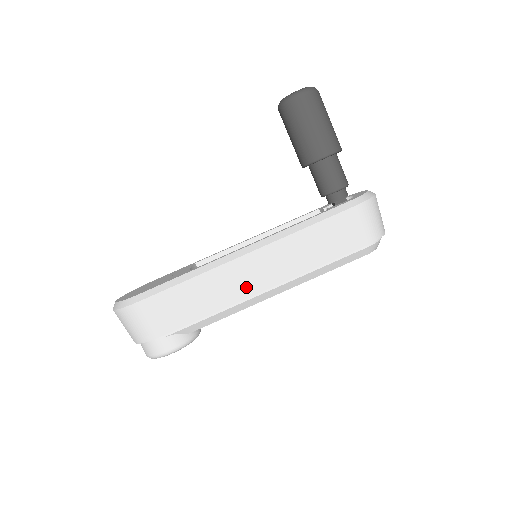
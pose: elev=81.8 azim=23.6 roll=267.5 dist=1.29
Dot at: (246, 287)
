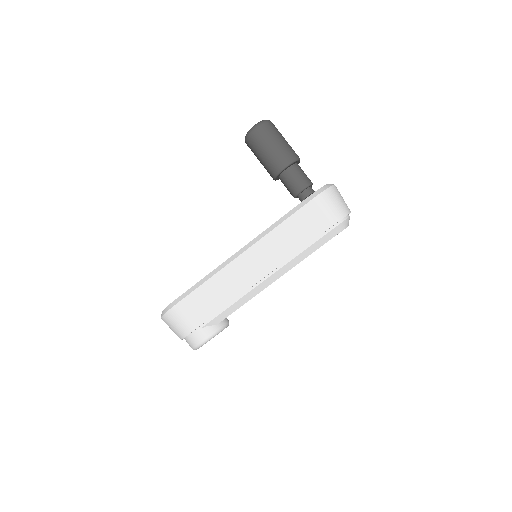
Dot at: (247, 279)
